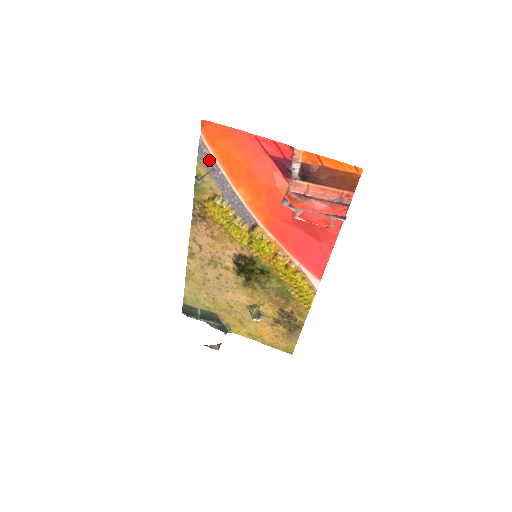
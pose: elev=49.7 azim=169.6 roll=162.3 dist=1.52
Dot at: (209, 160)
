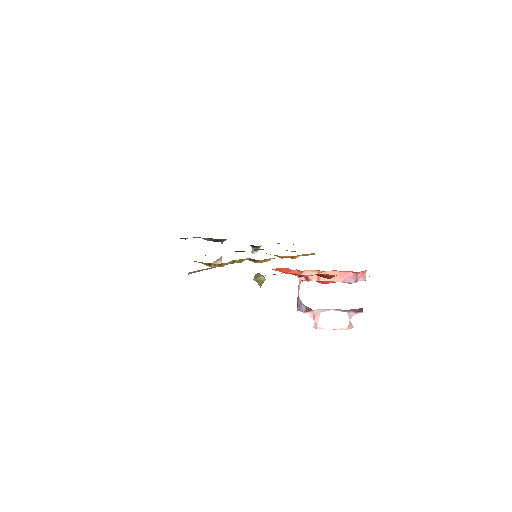
Dot at: occluded
